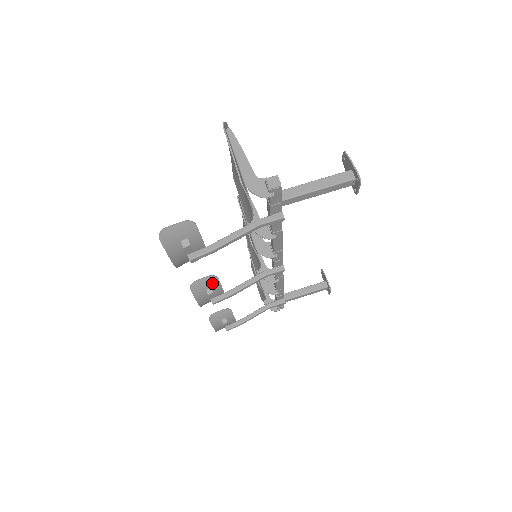
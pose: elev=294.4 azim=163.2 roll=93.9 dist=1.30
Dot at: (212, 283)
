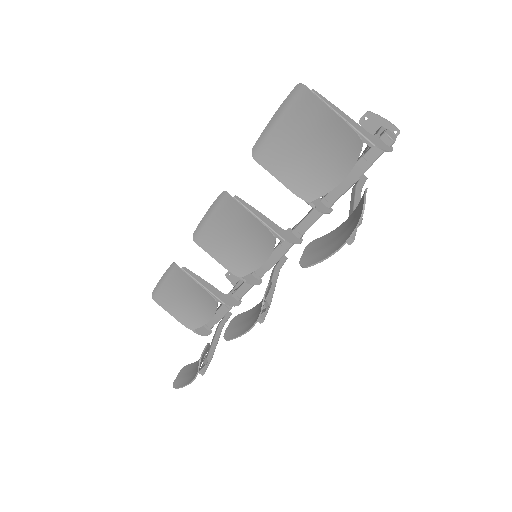
Dot at: (267, 293)
